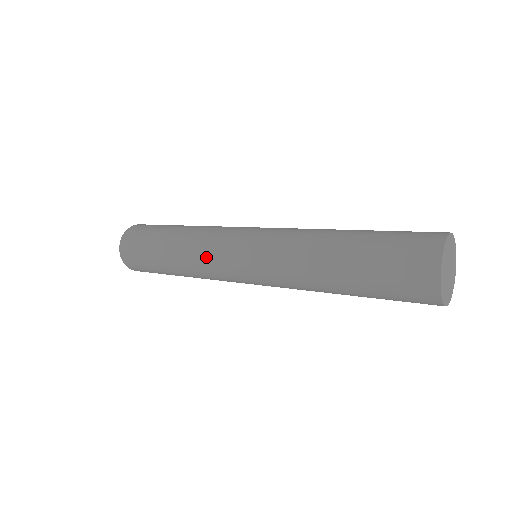
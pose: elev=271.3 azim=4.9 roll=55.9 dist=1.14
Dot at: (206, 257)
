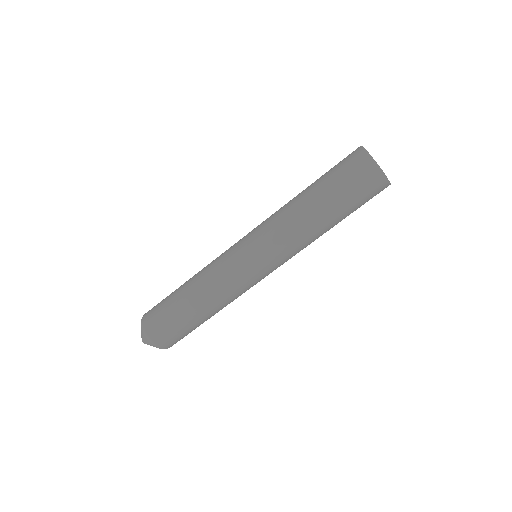
Dot at: (225, 278)
